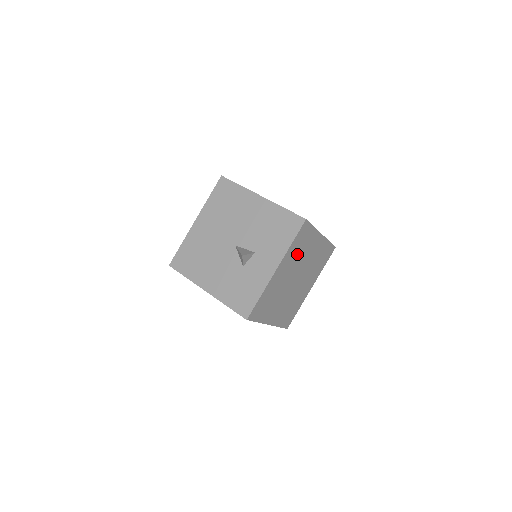
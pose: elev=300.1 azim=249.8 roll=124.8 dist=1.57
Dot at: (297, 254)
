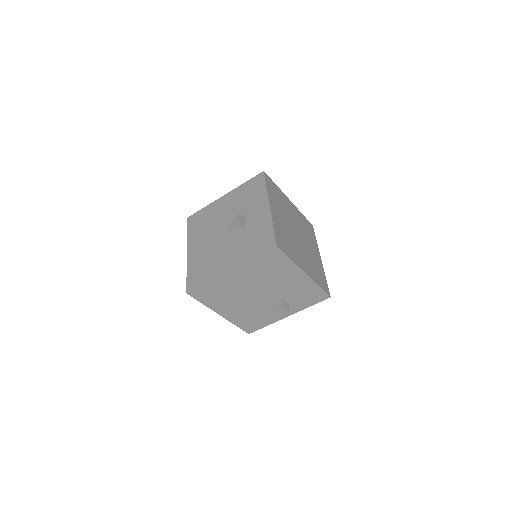
Dot at: (279, 204)
